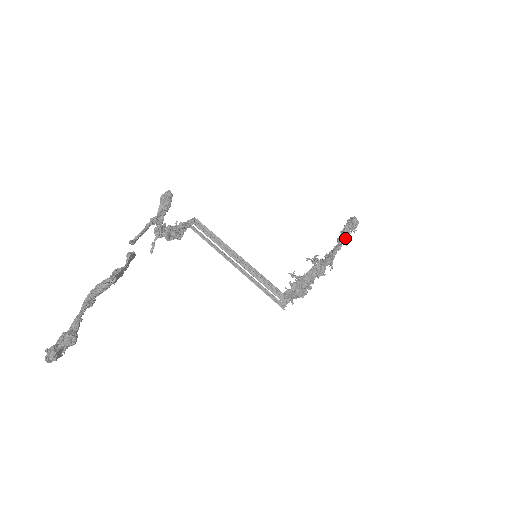
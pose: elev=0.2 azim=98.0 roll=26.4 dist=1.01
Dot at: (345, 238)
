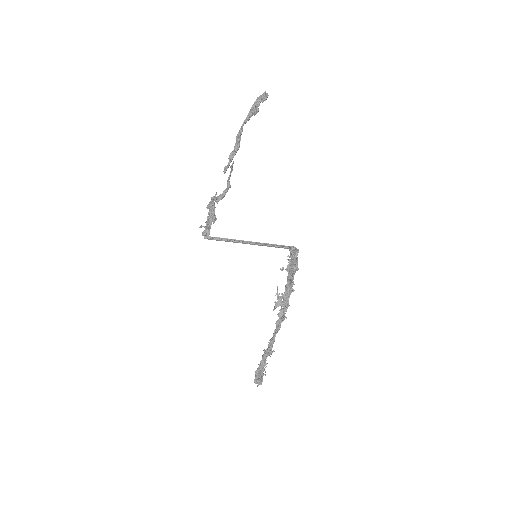
Dot at: (272, 347)
